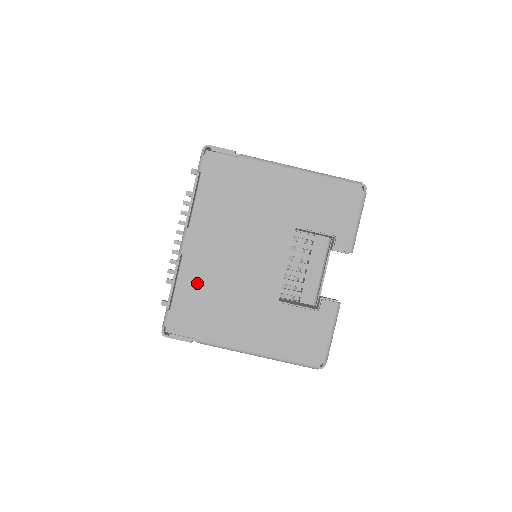
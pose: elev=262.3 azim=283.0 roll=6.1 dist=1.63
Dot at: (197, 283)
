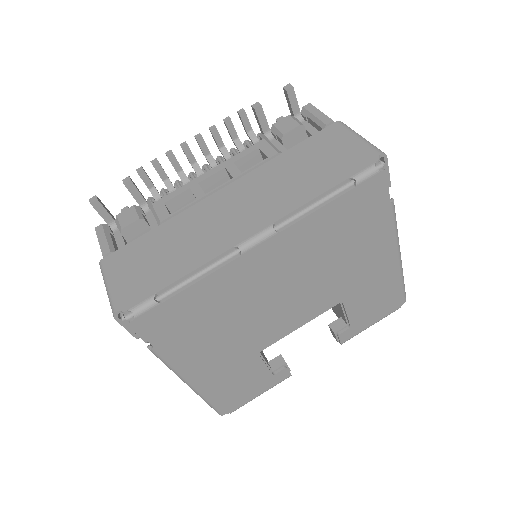
Dot at: (219, 294)
